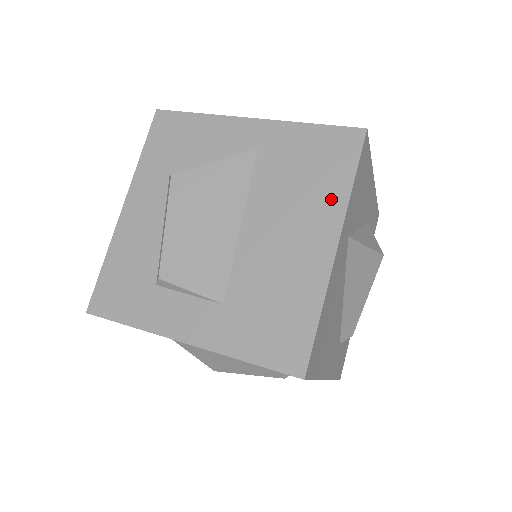
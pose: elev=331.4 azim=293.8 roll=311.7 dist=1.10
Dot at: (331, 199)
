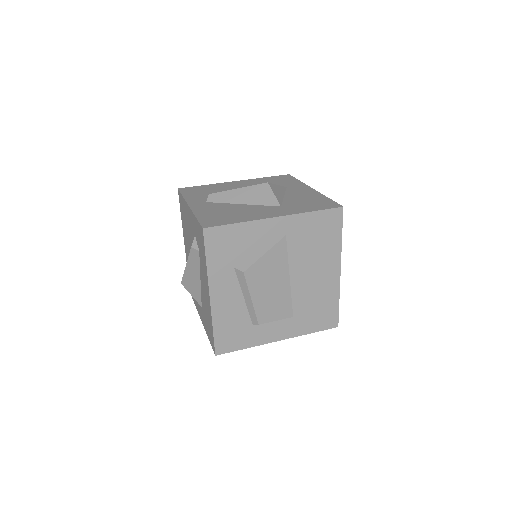
Dot at: (333, 250)
